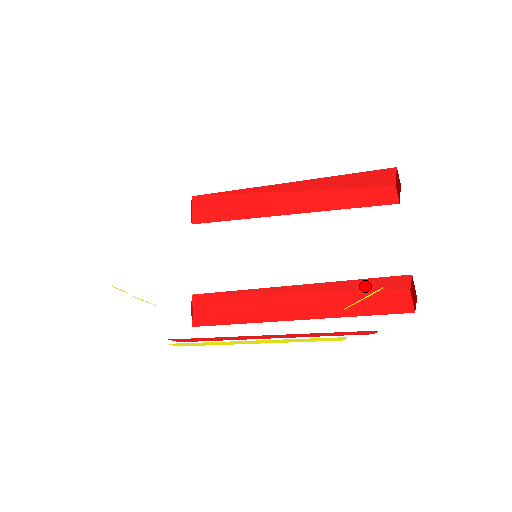
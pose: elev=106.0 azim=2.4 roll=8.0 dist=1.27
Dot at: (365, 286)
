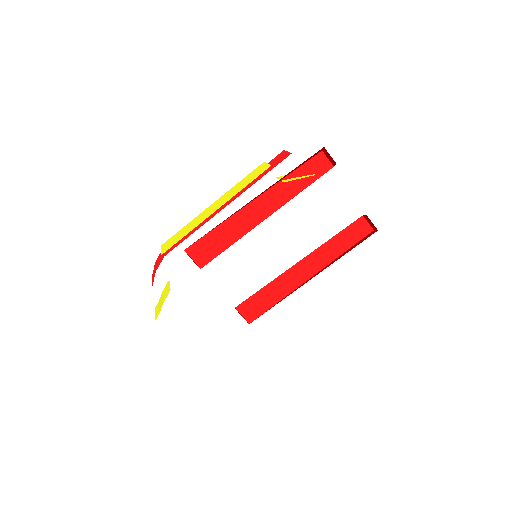
Dot at: occluded
